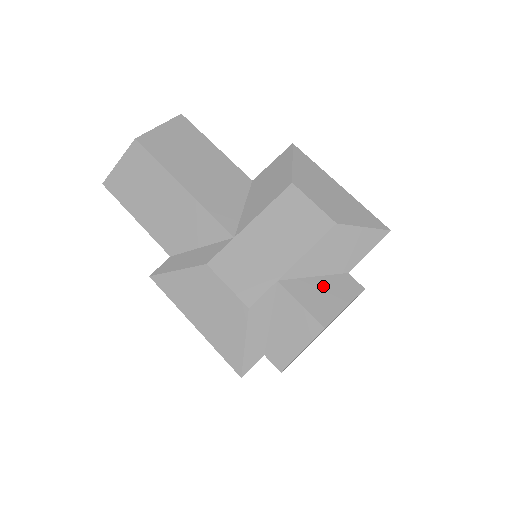
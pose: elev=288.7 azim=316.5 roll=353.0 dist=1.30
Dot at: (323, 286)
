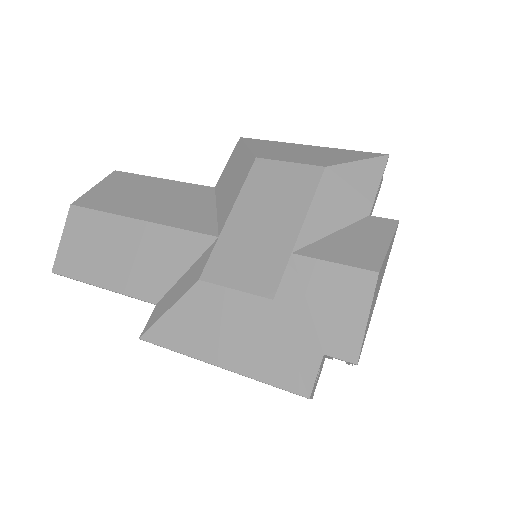
Dot at: (349, 237)
